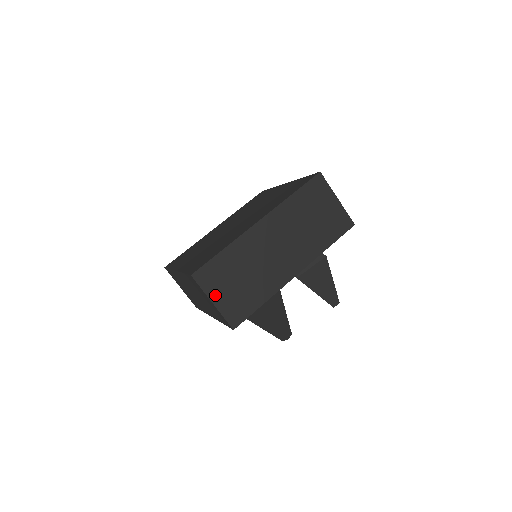
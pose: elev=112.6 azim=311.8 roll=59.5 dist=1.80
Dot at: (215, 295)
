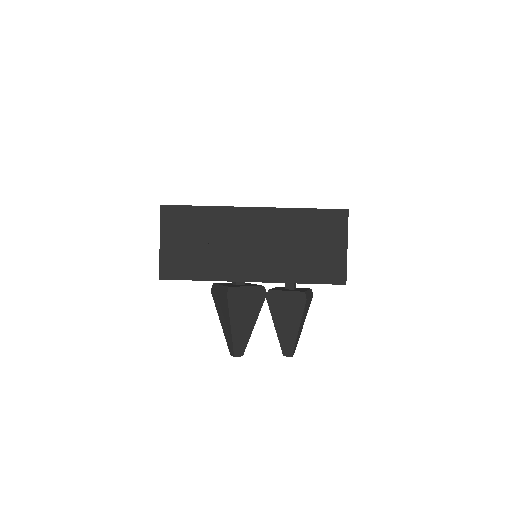
Dot at: (167, 237)
